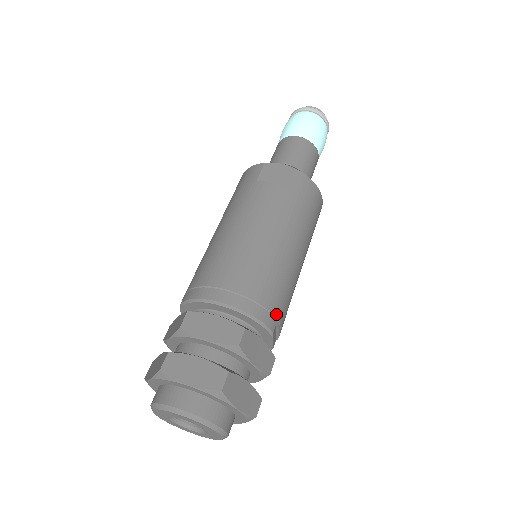
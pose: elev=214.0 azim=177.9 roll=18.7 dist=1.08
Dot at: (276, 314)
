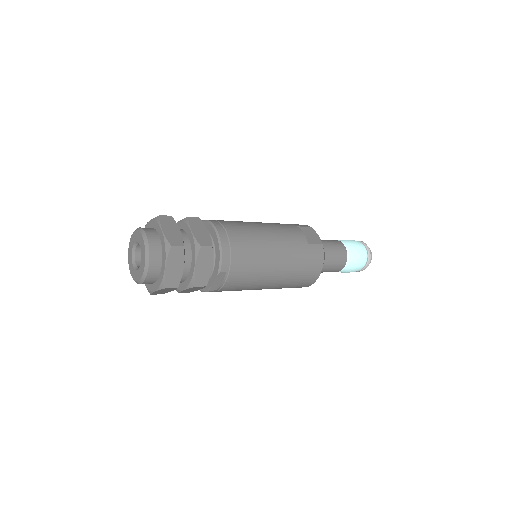
Dot at: (232, 268)
